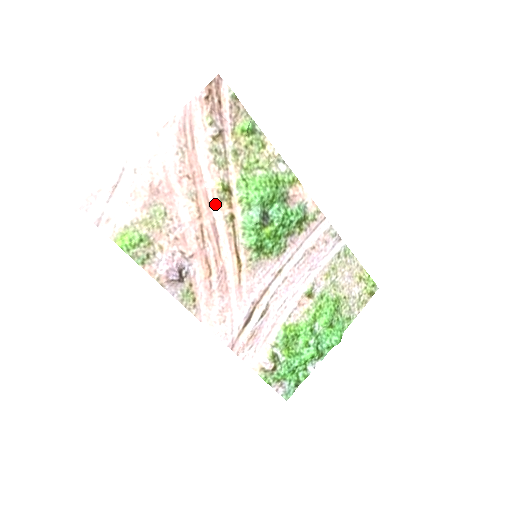
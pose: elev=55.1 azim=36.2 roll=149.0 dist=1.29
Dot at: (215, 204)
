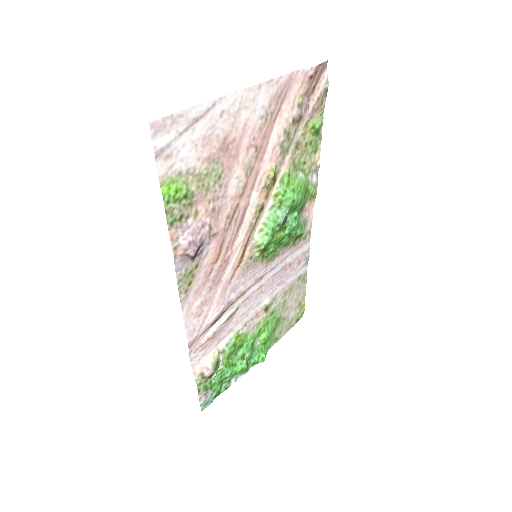
Dot at: (258, 188)
